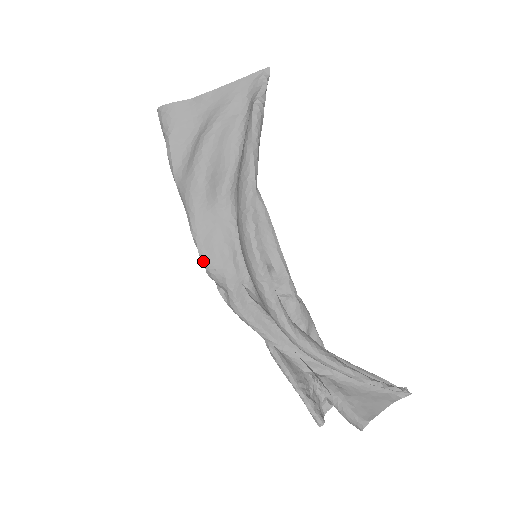
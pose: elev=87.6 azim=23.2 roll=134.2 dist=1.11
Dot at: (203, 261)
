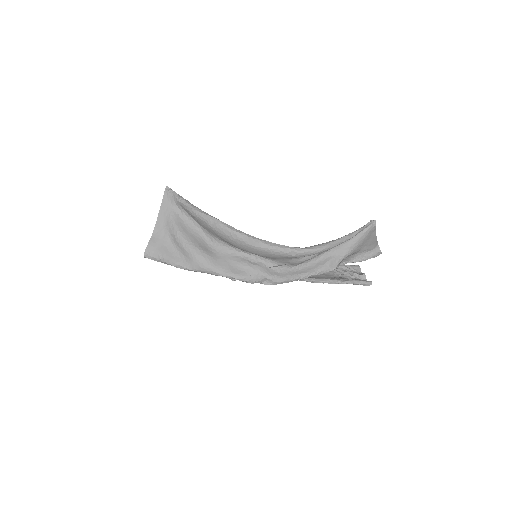
Dot at: (242, 280)
